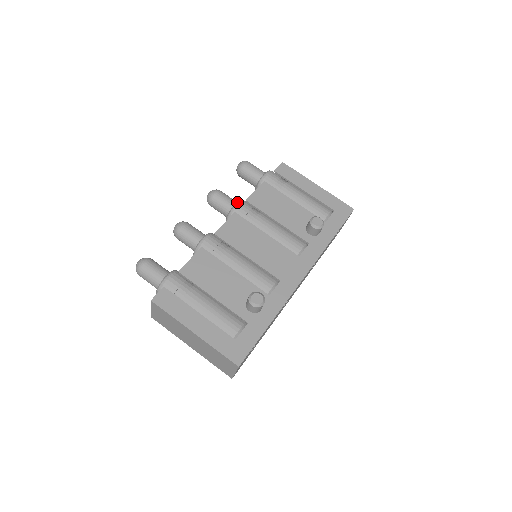
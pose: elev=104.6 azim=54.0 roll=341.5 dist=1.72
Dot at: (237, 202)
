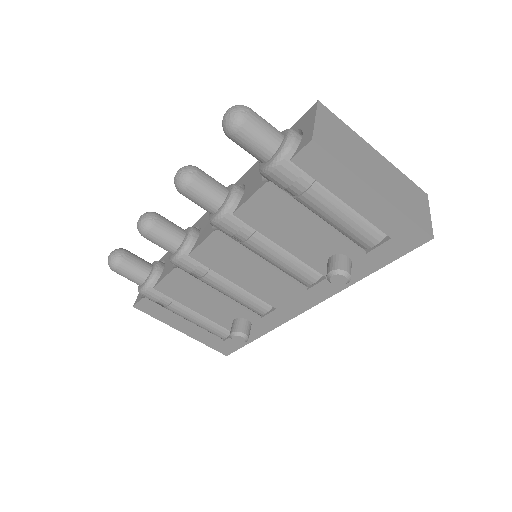
Dot at: (218, 216)
